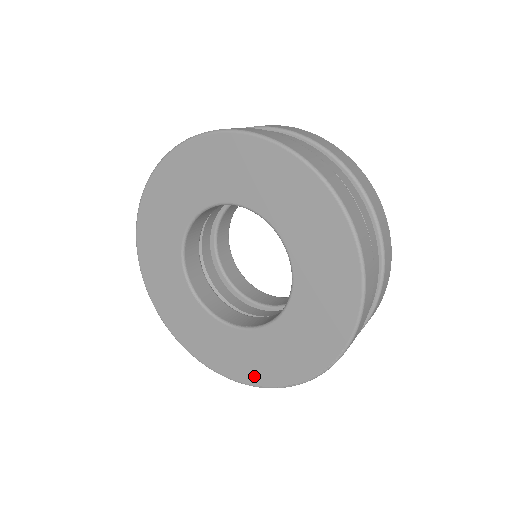
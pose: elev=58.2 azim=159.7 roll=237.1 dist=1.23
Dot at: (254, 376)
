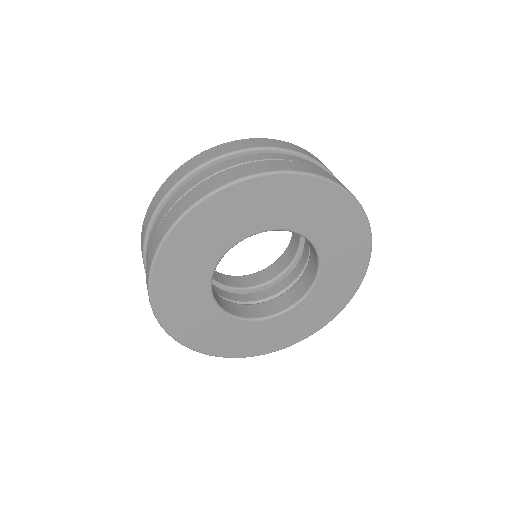
Dot at: (338, 306)
